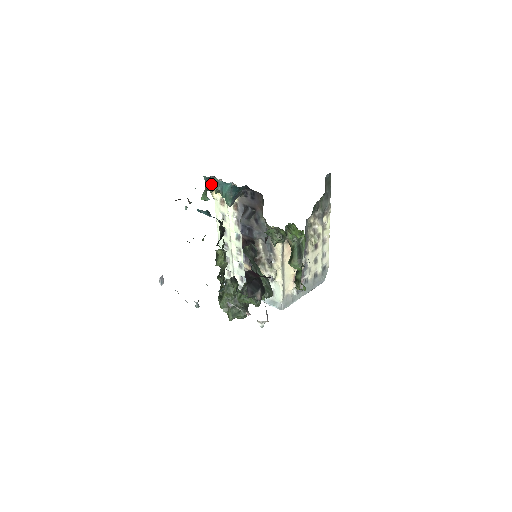
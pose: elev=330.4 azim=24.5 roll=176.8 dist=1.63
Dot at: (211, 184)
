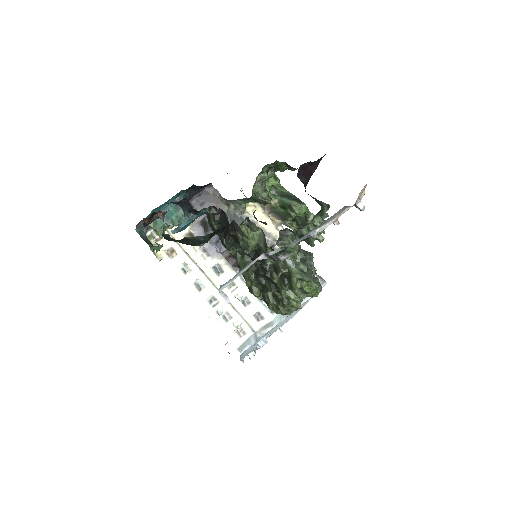
Dot at: (147, 240)
